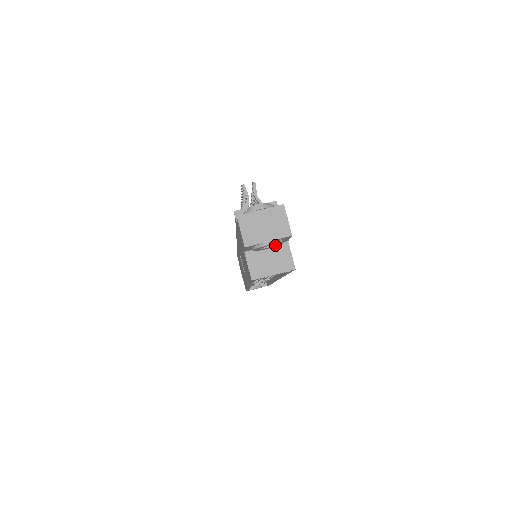
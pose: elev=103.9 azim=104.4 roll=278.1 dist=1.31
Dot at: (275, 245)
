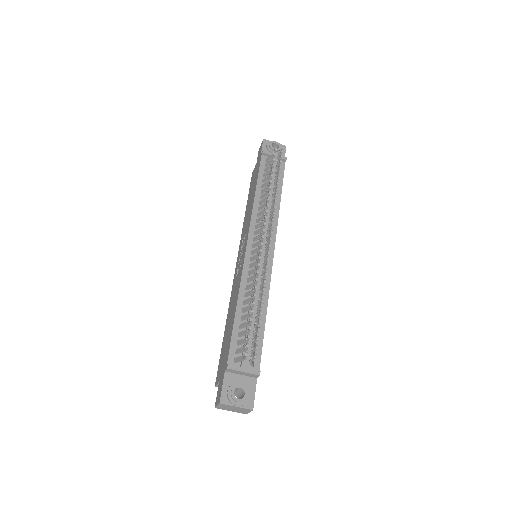
Dot at: occluded
